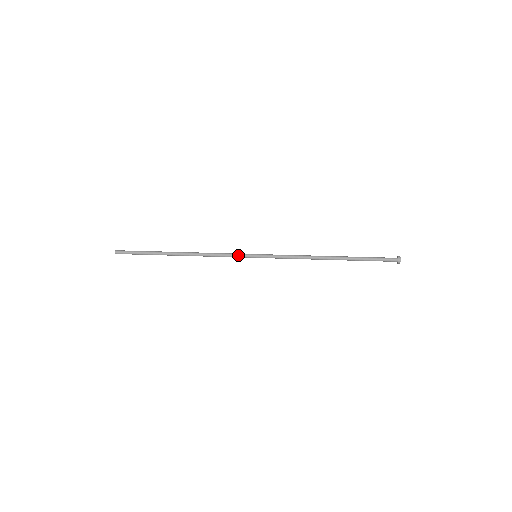
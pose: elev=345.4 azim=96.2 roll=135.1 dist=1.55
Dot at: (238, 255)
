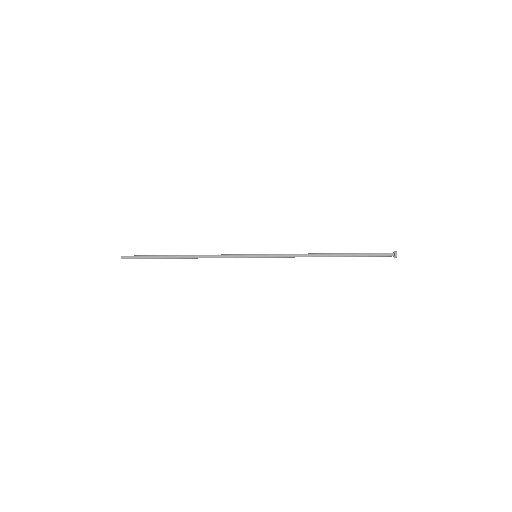
Dot at: (239, 255)
